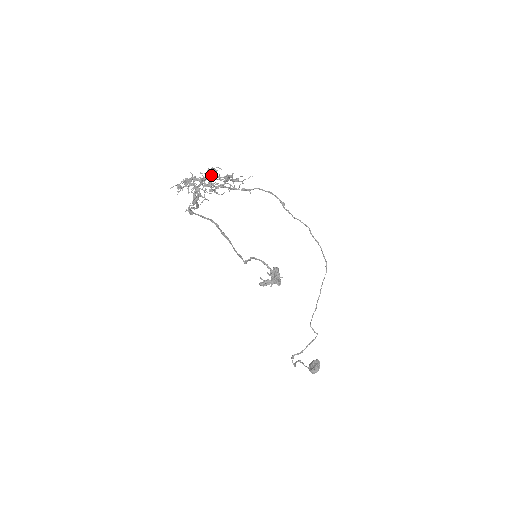
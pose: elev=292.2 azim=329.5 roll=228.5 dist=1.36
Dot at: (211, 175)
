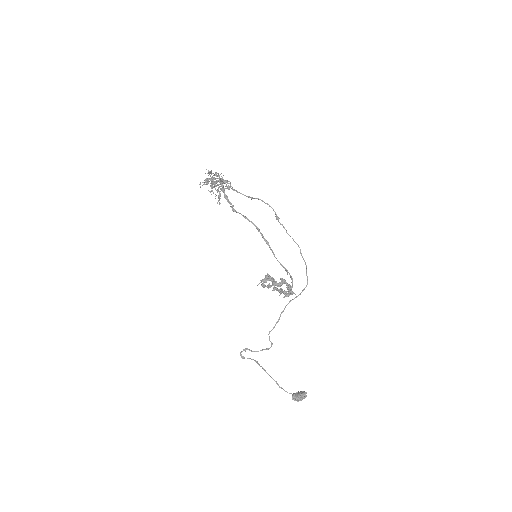
Dot at: occluded
